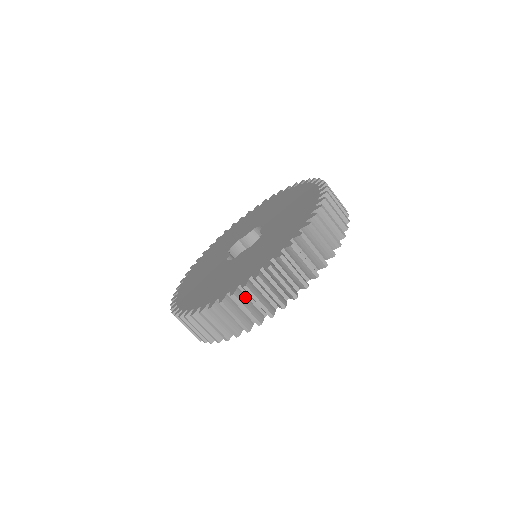
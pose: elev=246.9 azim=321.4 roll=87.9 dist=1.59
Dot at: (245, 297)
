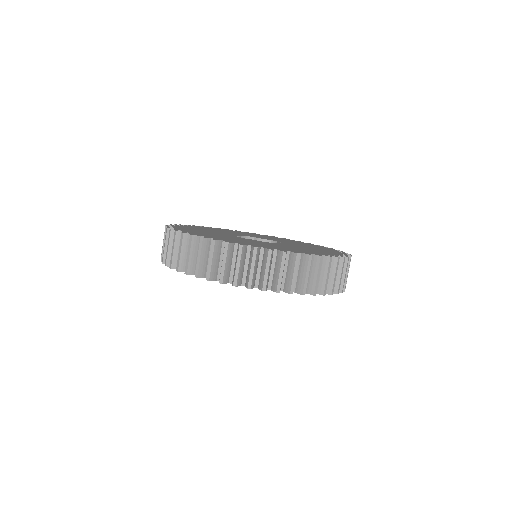
Dot at: (232, 255)
